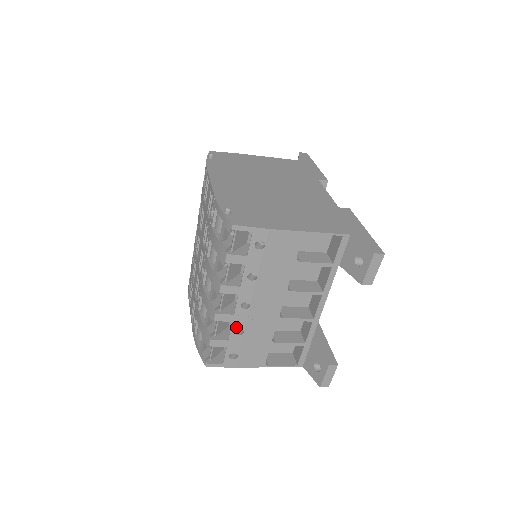
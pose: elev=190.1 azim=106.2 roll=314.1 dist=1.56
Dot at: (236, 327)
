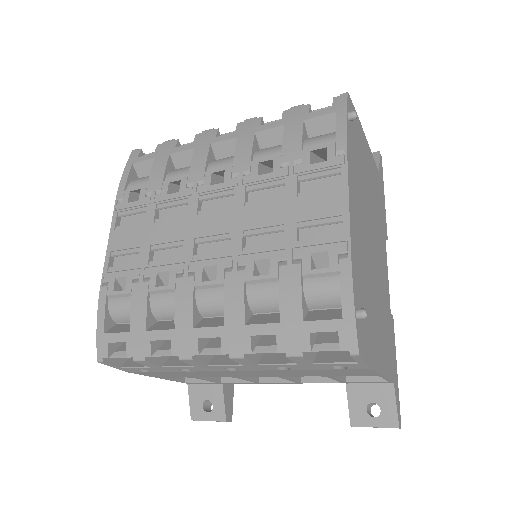
Dot at: (190, 368)
